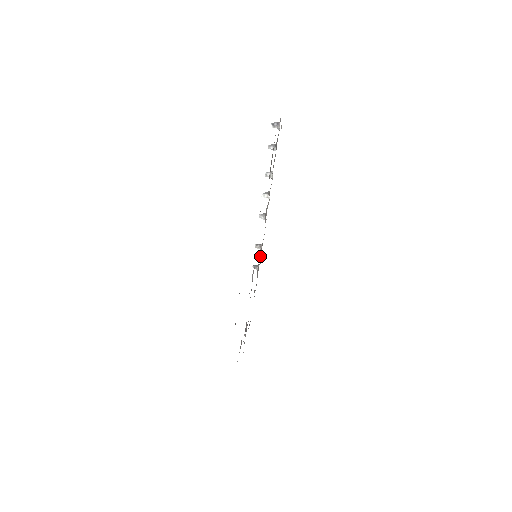
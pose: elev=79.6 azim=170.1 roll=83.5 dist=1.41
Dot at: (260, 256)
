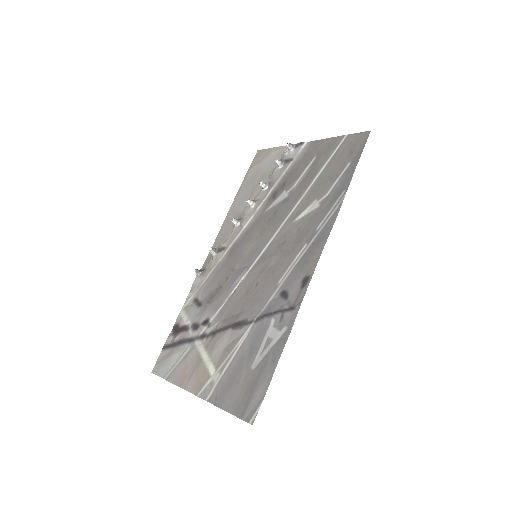
Dot at: (214, 261)
